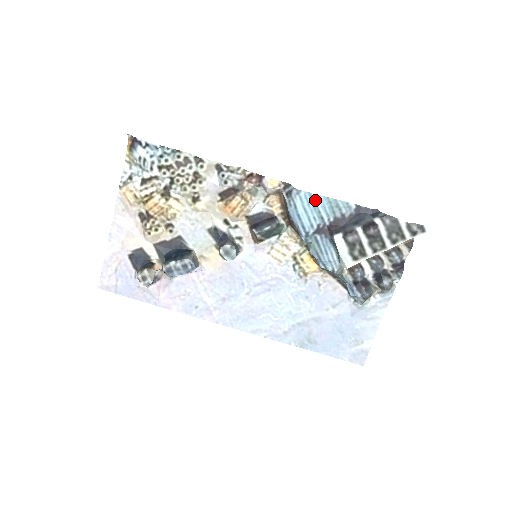
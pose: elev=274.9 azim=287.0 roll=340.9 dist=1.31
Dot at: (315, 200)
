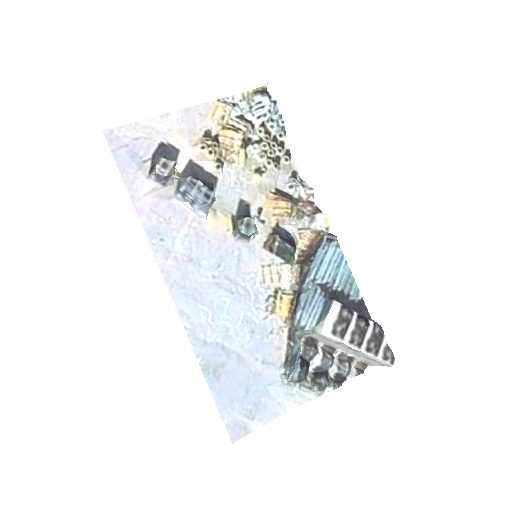
Dot at: (342, 264)
